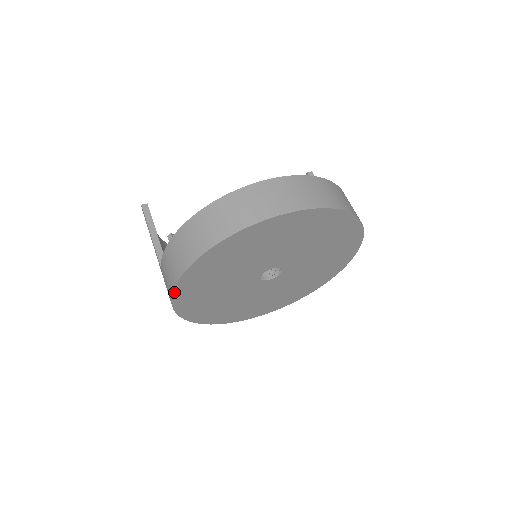
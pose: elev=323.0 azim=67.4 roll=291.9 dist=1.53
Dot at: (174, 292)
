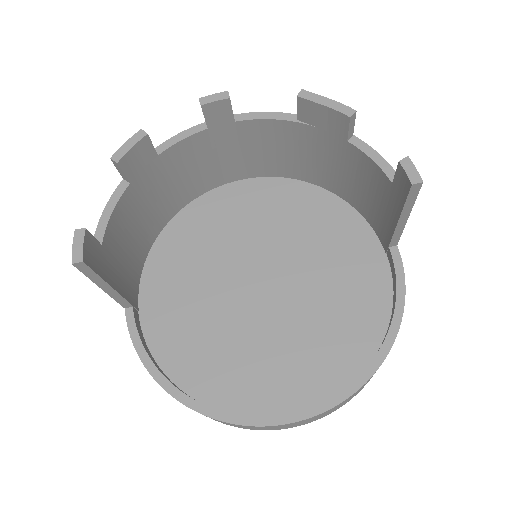
Dot at: occluded
